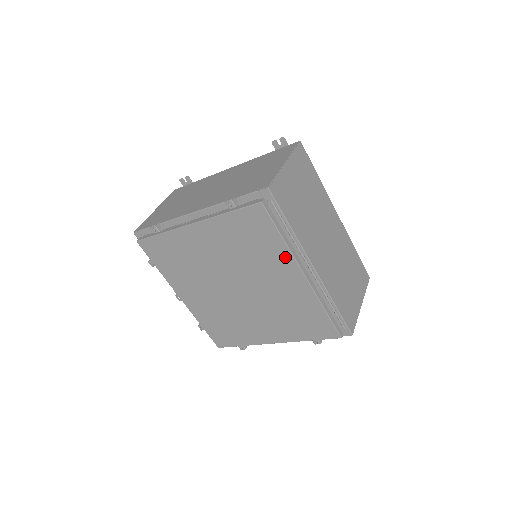
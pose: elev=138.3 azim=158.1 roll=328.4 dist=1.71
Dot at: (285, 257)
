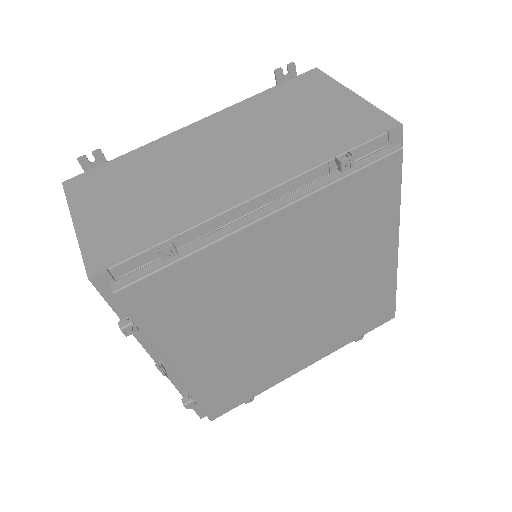
Dot at: (388, 231)
